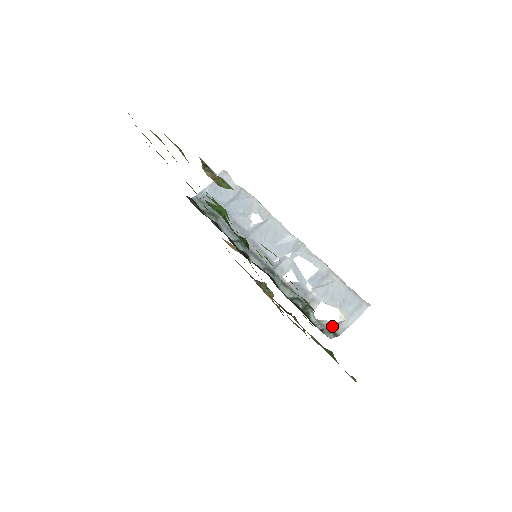
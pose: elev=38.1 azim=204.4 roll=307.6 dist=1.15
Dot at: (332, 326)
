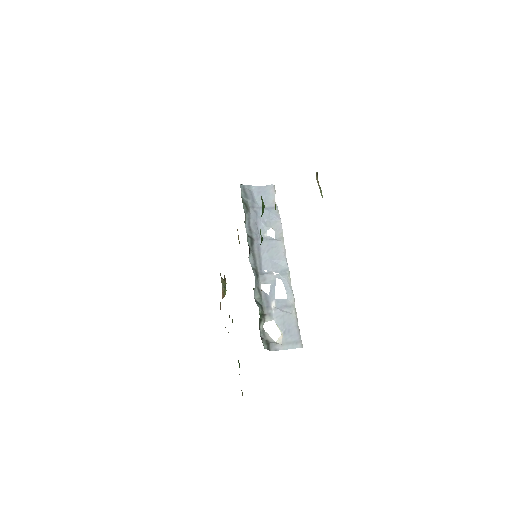
Dot at: (270, 341)
